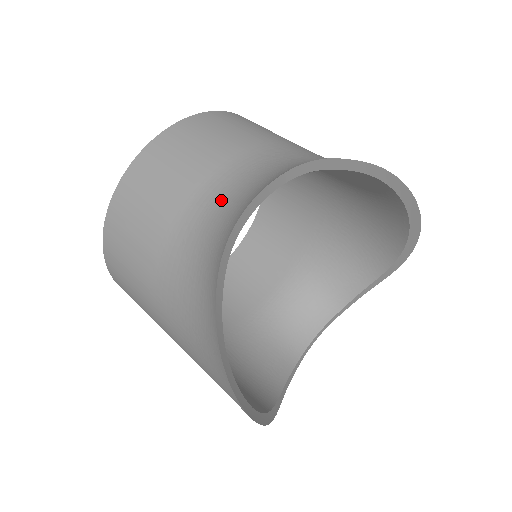
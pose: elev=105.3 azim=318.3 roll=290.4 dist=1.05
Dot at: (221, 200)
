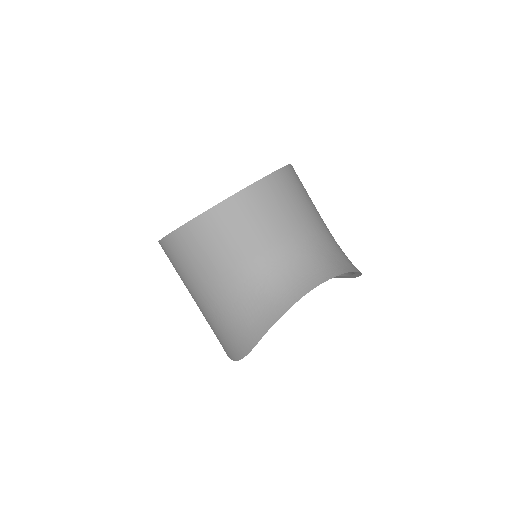
Dot at: (284, 265)
